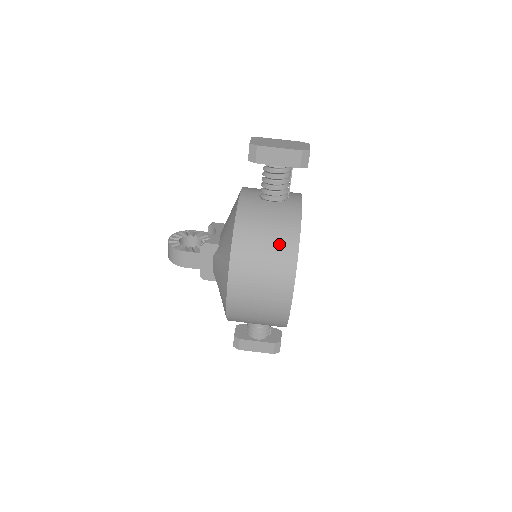
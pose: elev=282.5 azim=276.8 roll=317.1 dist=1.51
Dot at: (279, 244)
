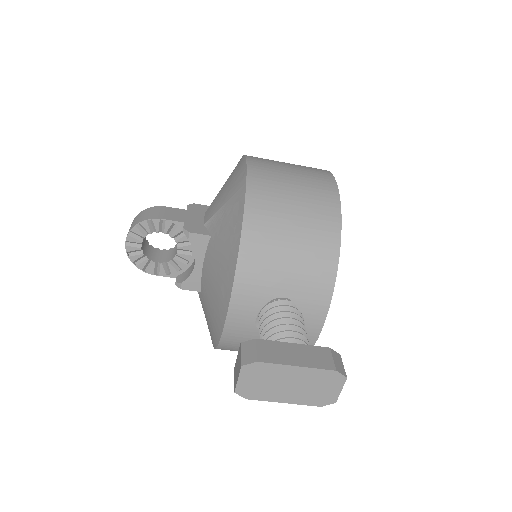
Dot at: occluded
